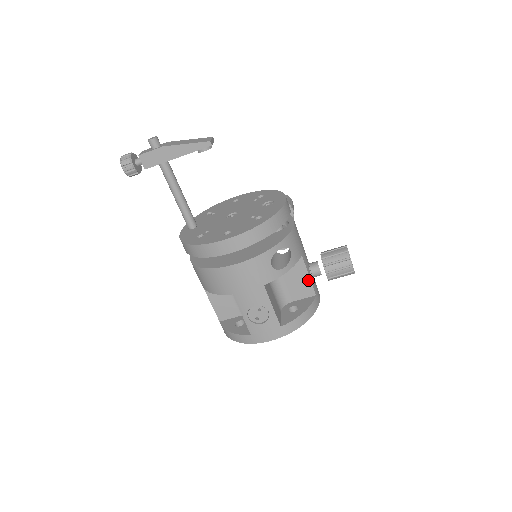
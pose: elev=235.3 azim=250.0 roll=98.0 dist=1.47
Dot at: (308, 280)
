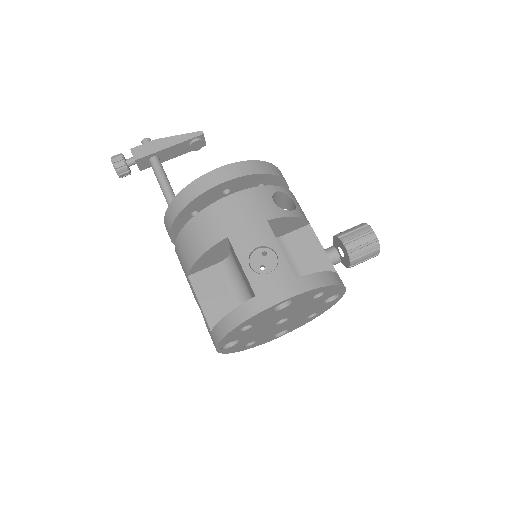
Dot at: (324, 255)
